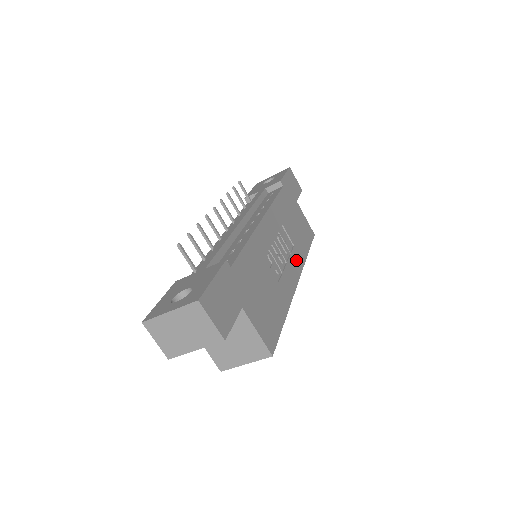
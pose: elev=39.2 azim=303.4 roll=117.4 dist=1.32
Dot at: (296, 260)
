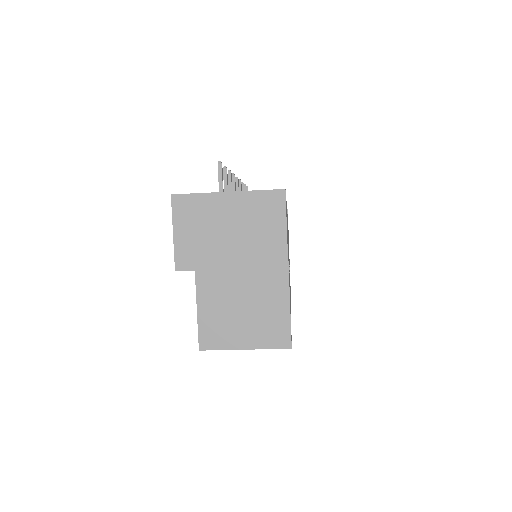
Dot at: occluded
